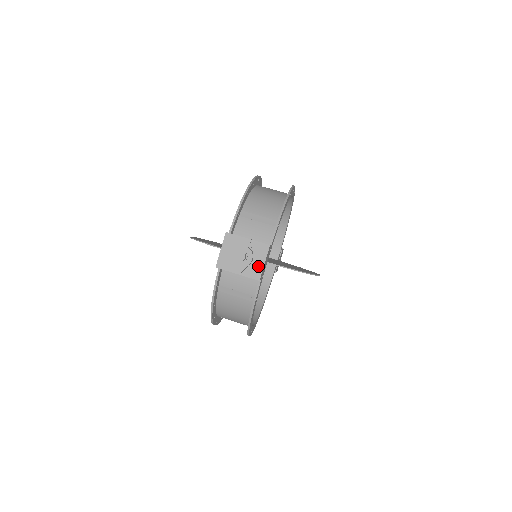
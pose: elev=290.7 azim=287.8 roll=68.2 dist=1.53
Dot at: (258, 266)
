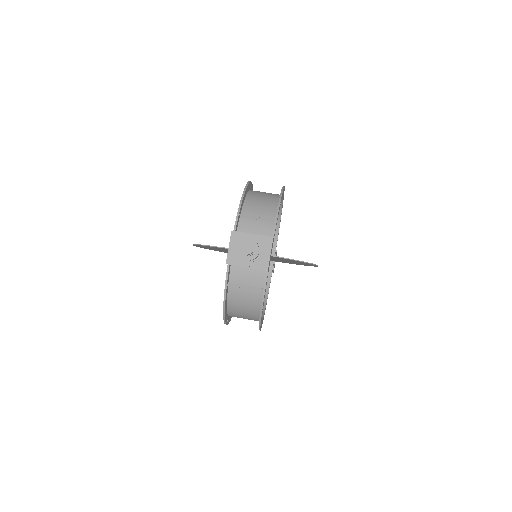
Dot at: (265, 258)
